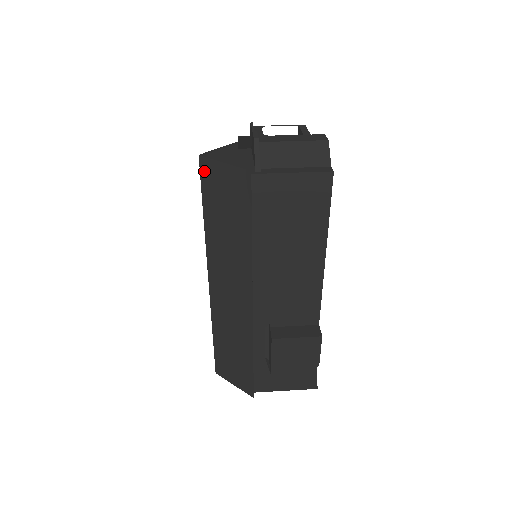
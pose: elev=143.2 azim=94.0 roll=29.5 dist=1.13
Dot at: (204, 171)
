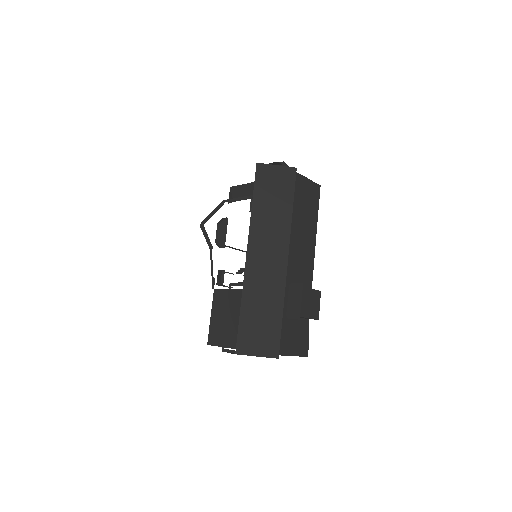
Dot at: (259, 172)
